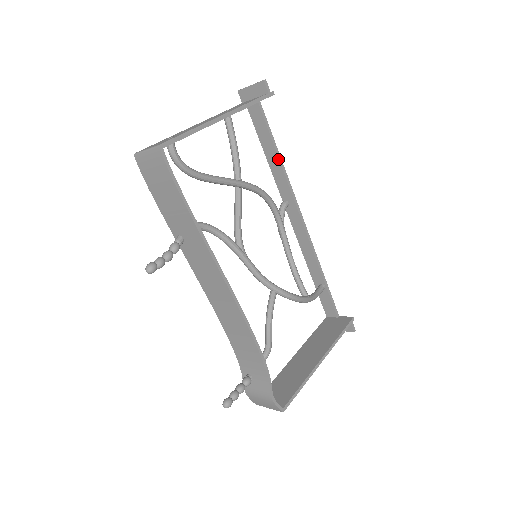
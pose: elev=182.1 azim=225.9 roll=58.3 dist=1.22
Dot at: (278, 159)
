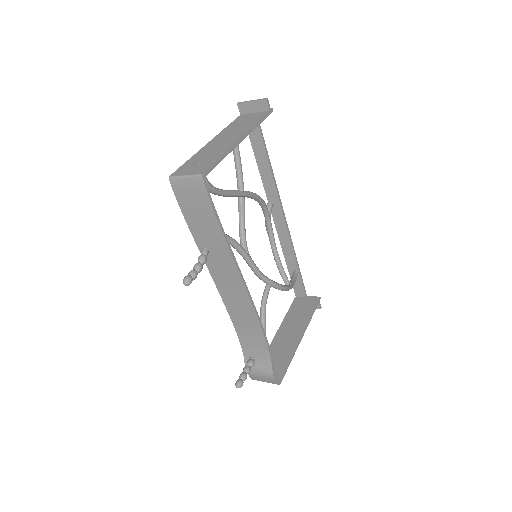
Dot at: (269, 166)
